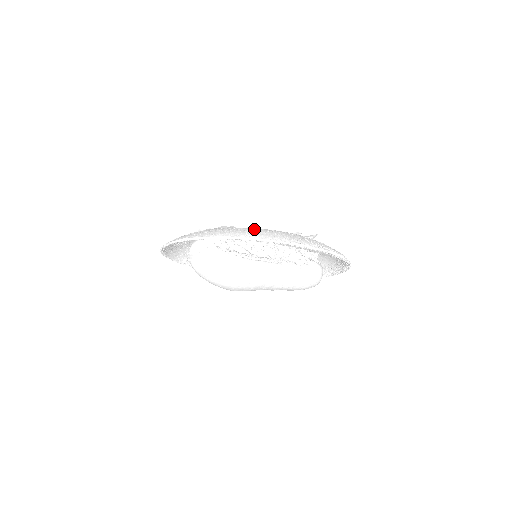
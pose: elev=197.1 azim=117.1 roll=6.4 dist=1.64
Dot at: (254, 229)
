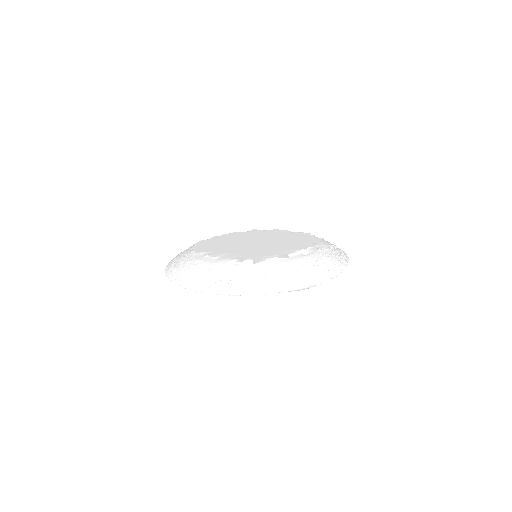
Dot at: (193, 266)
